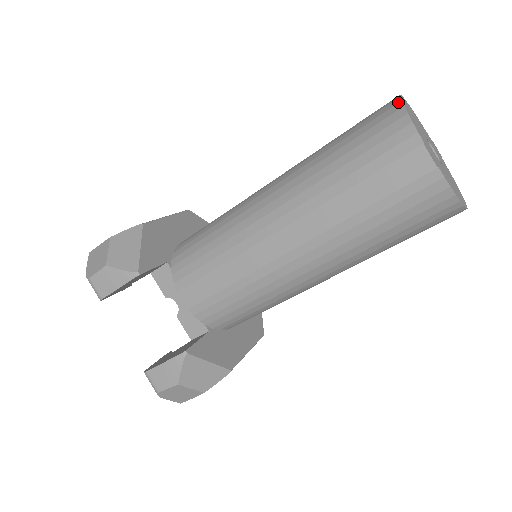
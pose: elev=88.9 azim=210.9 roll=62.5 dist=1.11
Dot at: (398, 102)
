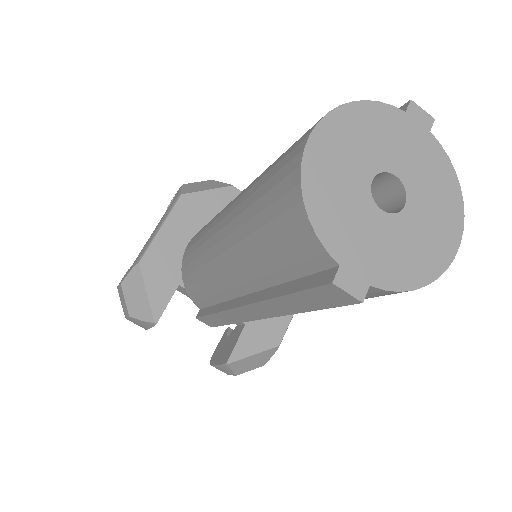
Dot at: (297, 184)
